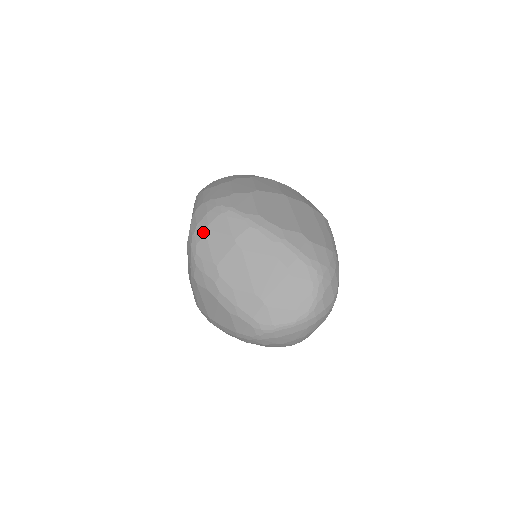
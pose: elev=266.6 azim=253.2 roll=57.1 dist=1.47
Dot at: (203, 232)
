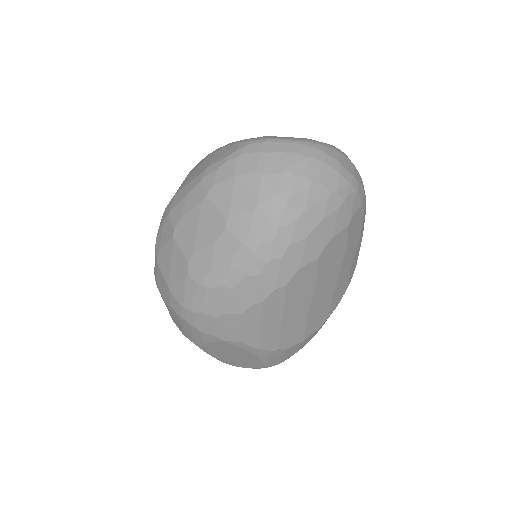
Dot at: occluded
